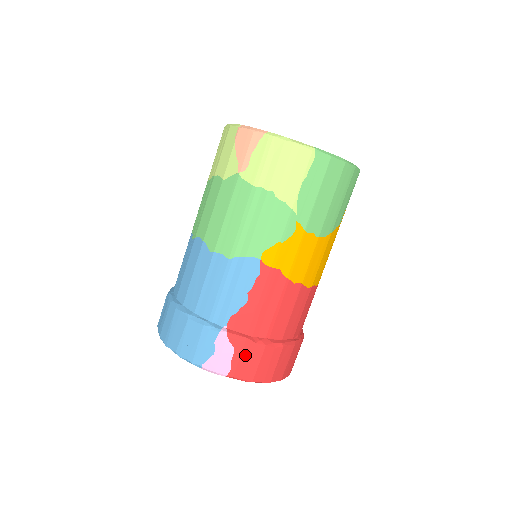
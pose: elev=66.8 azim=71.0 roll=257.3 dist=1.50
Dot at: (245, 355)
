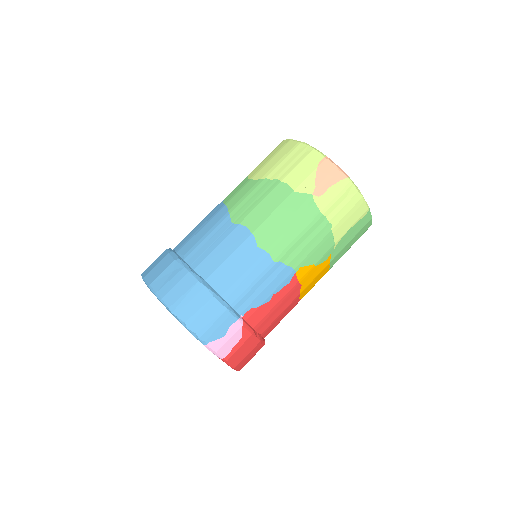
Dot at: (245, 345)
